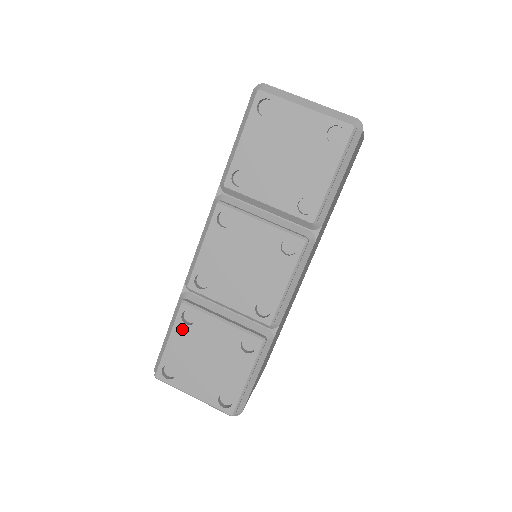
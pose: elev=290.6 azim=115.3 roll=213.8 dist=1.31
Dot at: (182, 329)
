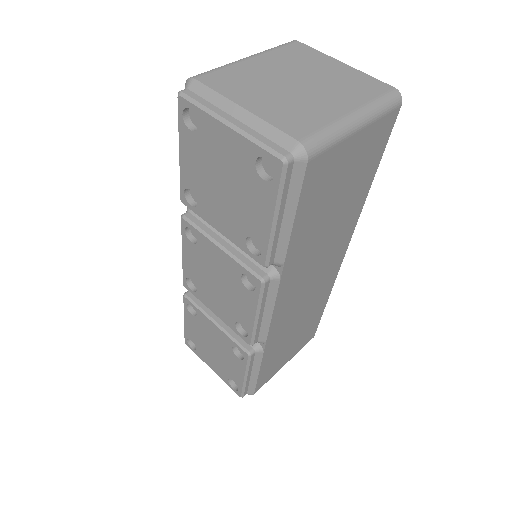
Dot at: (190, 317)
